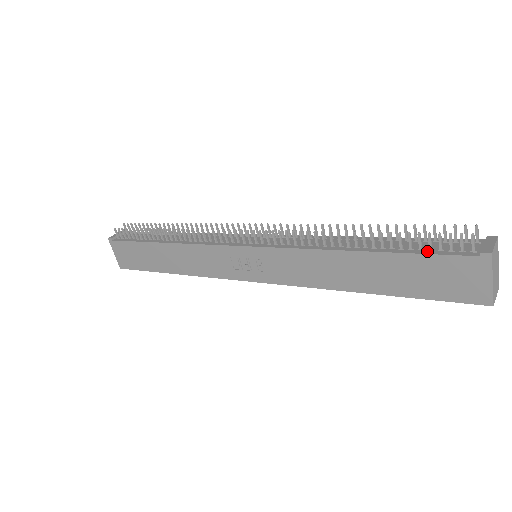
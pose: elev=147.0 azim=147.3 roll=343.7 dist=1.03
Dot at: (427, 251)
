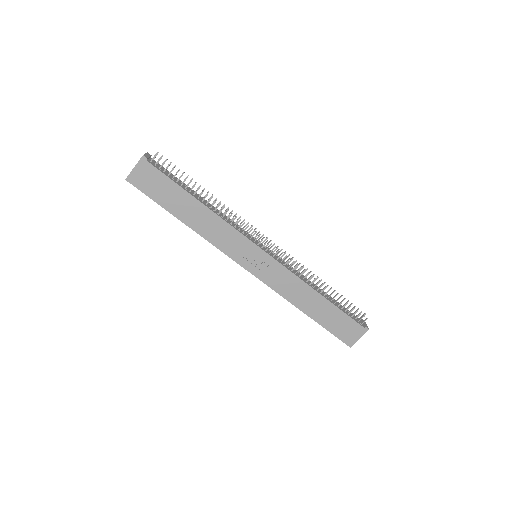
Dot at: (348, 314)
